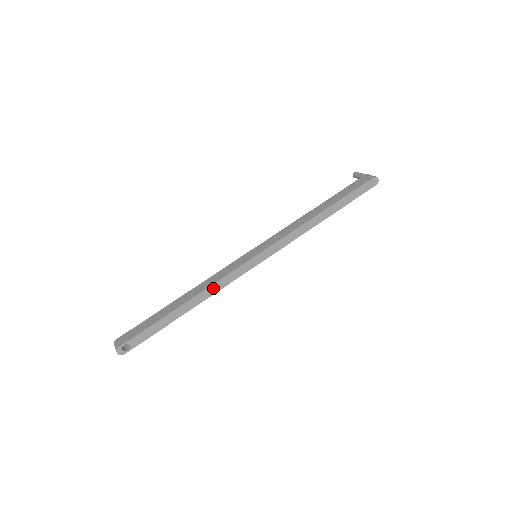
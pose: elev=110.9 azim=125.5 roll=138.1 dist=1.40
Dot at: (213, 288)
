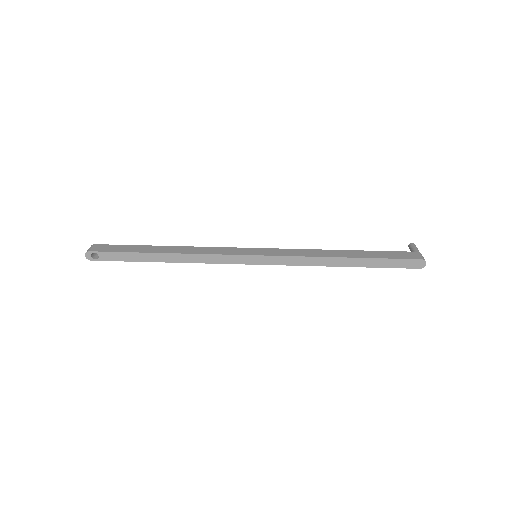
Dot at: (197, 257)
